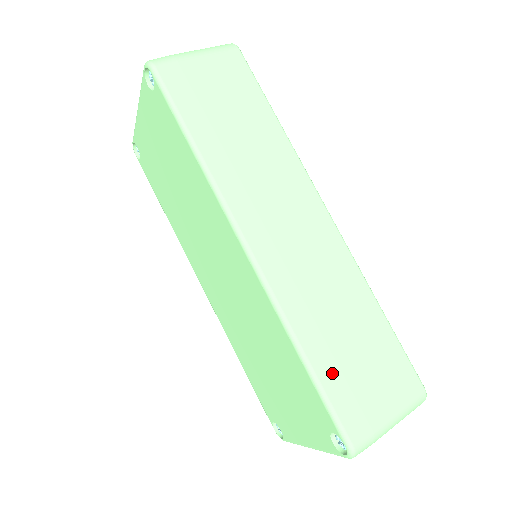
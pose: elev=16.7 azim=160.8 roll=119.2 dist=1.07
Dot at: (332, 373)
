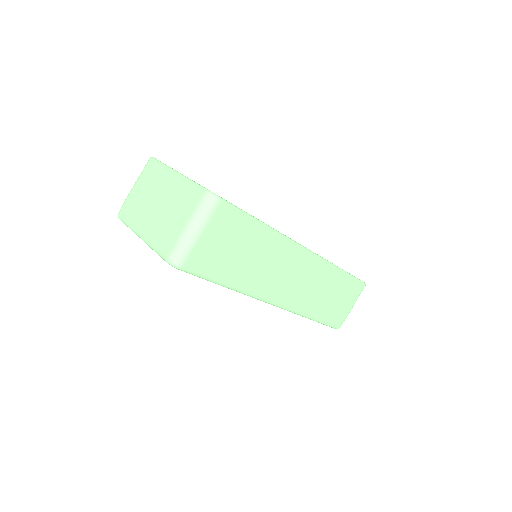
Dot at: (326, 315)
